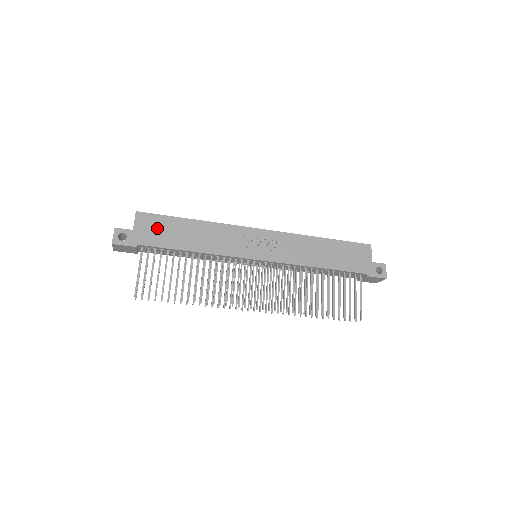
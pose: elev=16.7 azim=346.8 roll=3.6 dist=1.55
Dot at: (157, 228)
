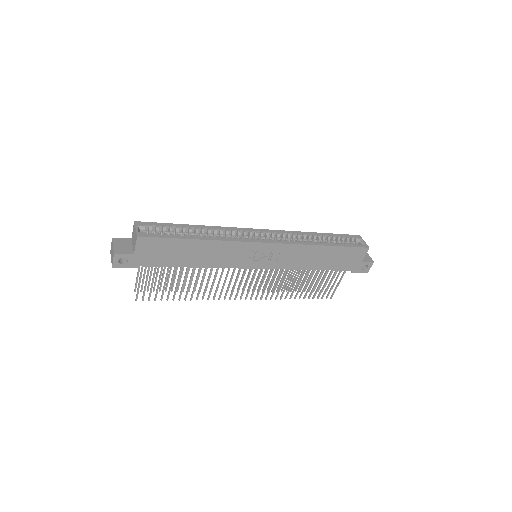
Dot at: (160, 250)
